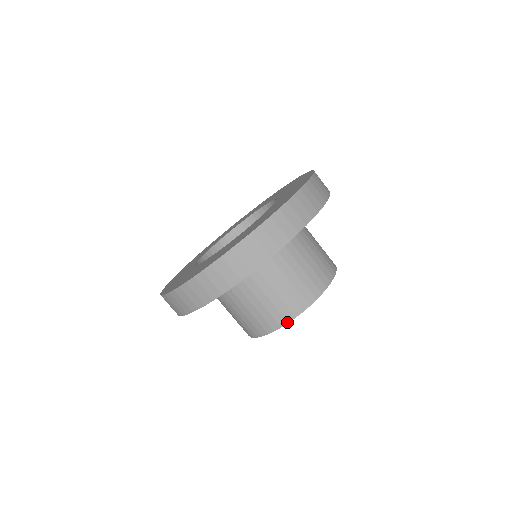
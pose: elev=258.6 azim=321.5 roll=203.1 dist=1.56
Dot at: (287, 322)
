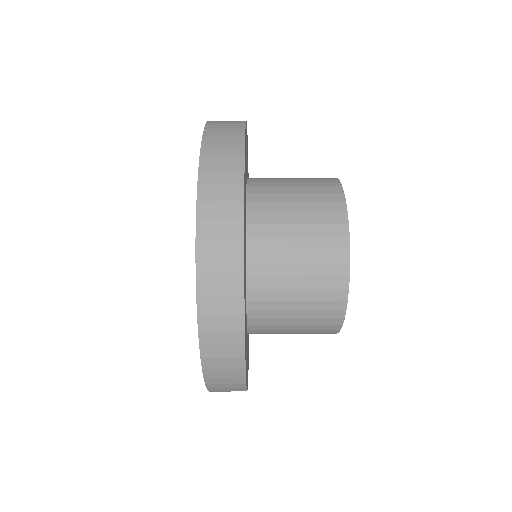
Dot at: (346, 290)
